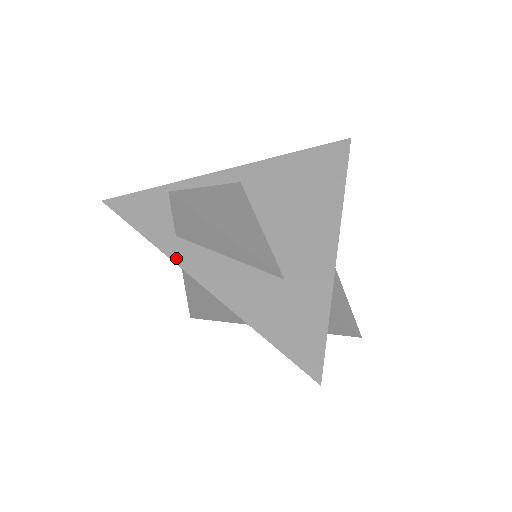
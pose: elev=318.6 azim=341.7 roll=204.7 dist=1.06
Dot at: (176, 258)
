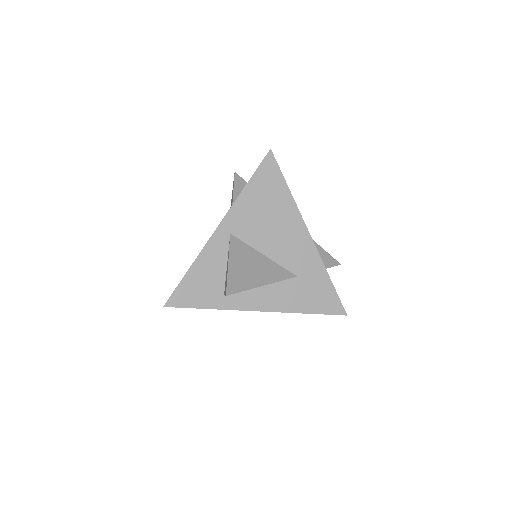
Dot at: (235, 307)
